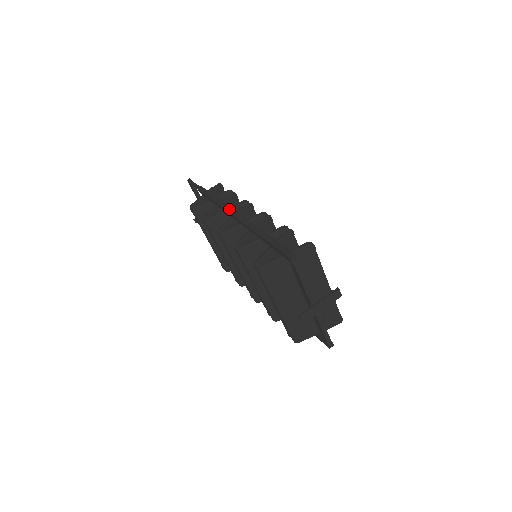
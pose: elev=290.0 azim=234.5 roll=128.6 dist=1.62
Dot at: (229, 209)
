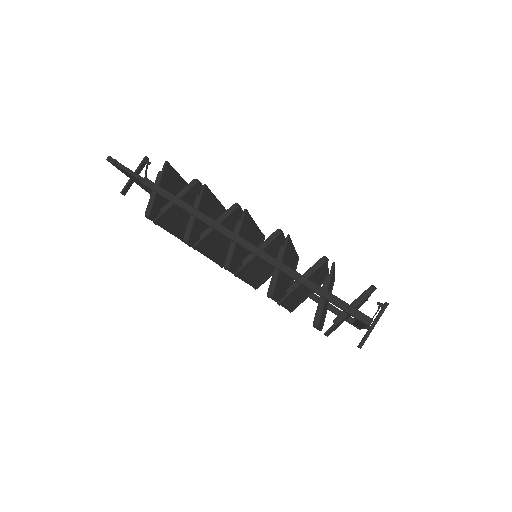
Dot at: (228, 233)
